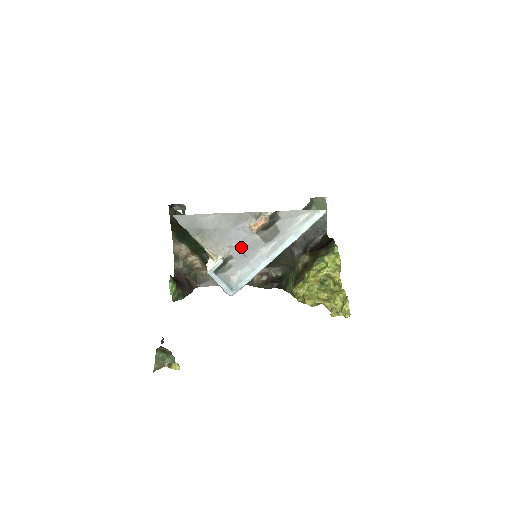
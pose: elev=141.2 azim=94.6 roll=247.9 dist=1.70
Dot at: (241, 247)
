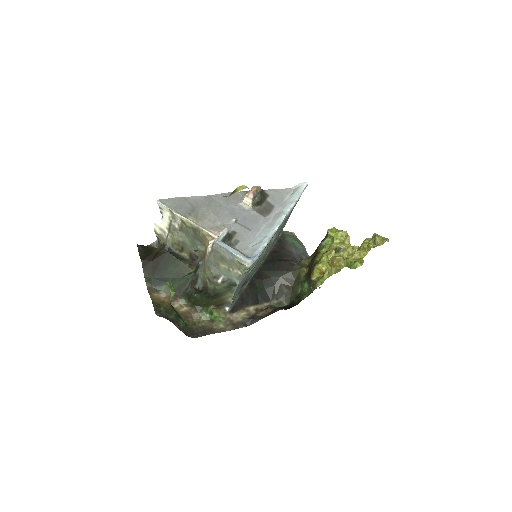
Dot at: (241, 222)
